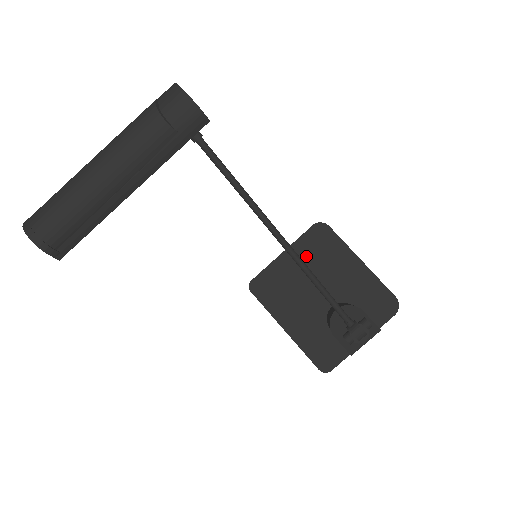
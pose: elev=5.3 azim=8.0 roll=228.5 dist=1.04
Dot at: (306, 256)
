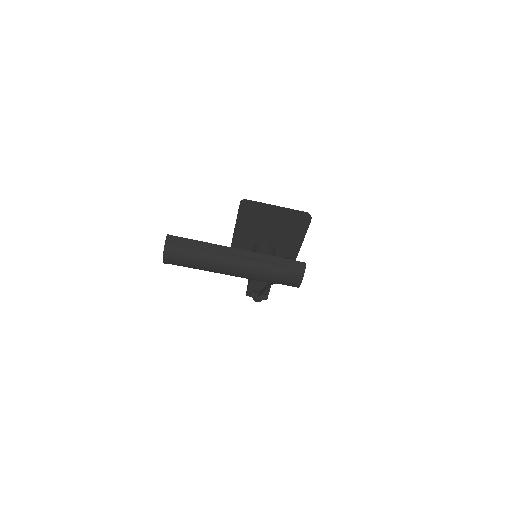
Dot at: (284, 219)
